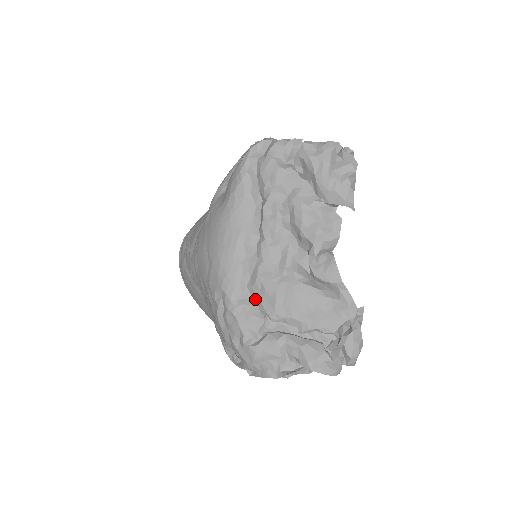
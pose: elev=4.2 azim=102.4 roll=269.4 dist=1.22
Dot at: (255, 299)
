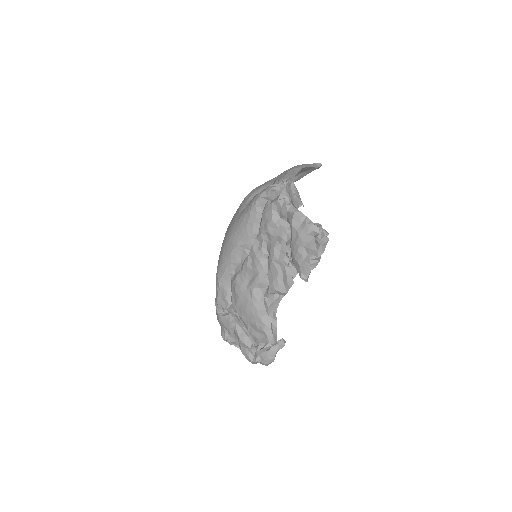
Dot at: (231, 290)
